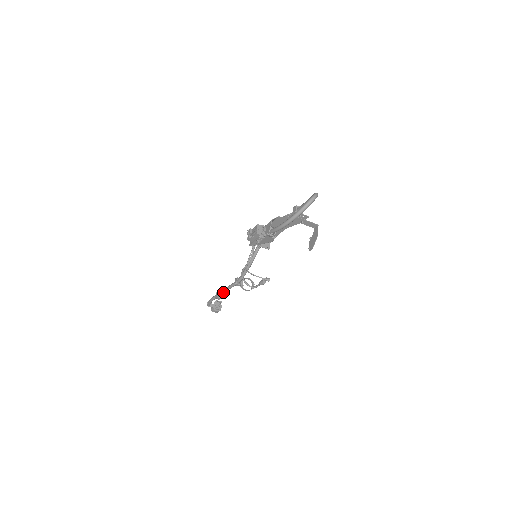
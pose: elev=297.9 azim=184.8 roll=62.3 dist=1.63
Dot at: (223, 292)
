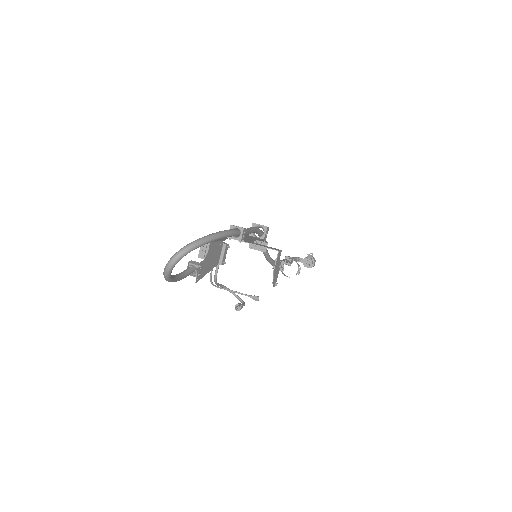
Dot at: occluded
